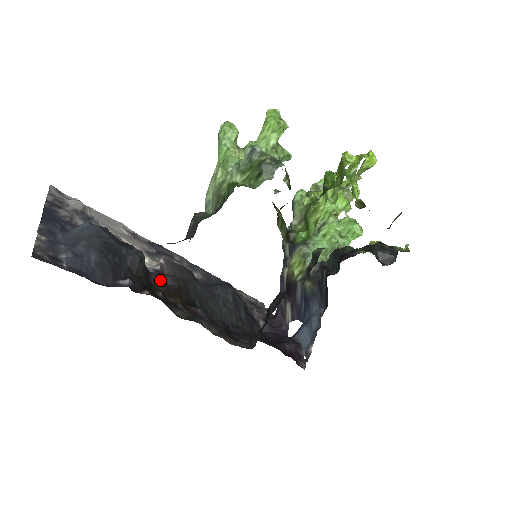
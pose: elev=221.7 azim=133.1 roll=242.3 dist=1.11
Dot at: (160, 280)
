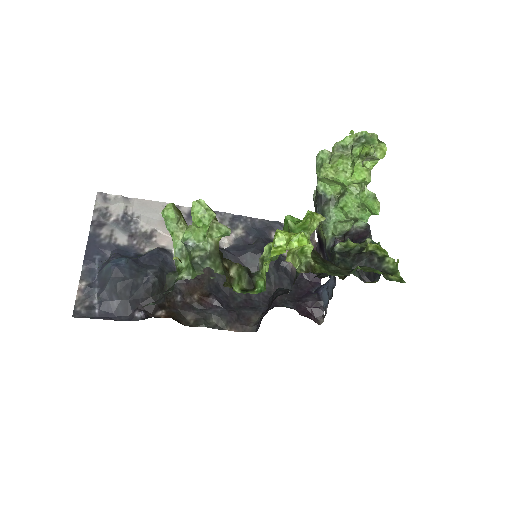
Dot at: occluded
